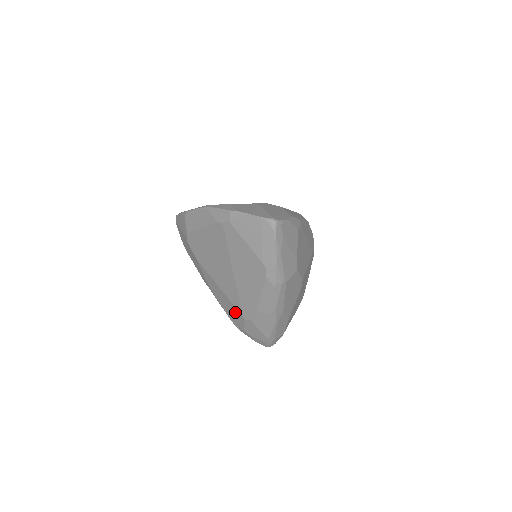
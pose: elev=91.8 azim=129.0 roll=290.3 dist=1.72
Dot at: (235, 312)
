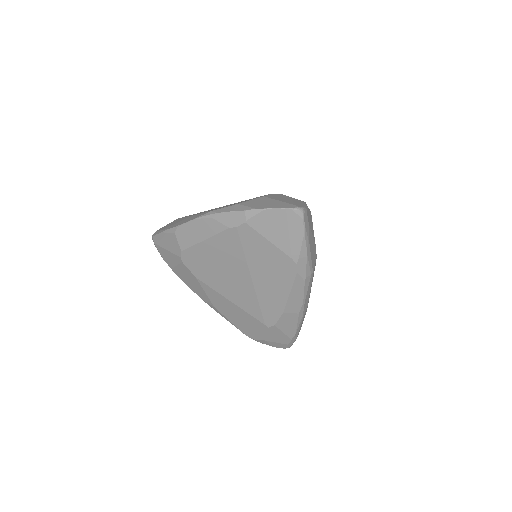
Dot at: (252, 323)
